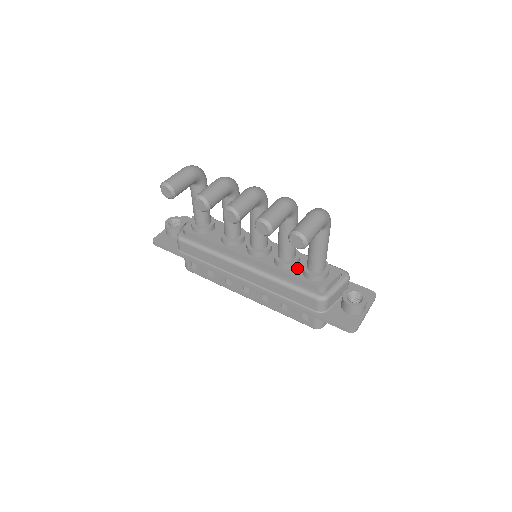
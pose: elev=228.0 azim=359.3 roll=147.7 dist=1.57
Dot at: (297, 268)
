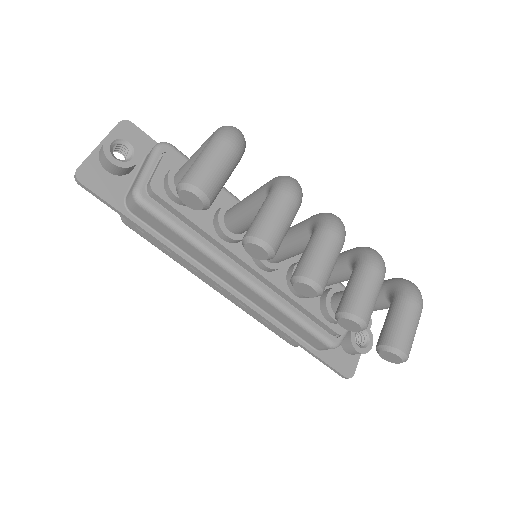
Dot at: (314, 298)
